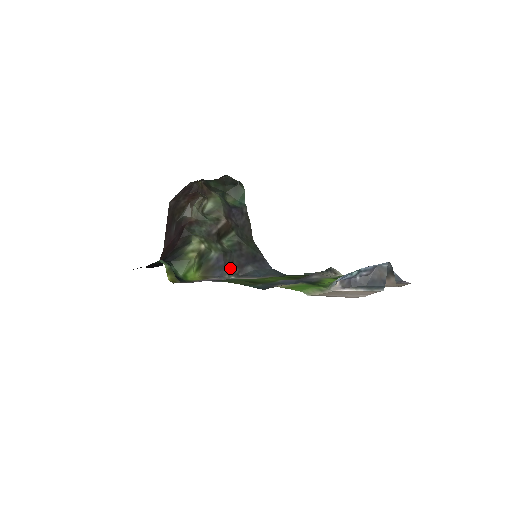
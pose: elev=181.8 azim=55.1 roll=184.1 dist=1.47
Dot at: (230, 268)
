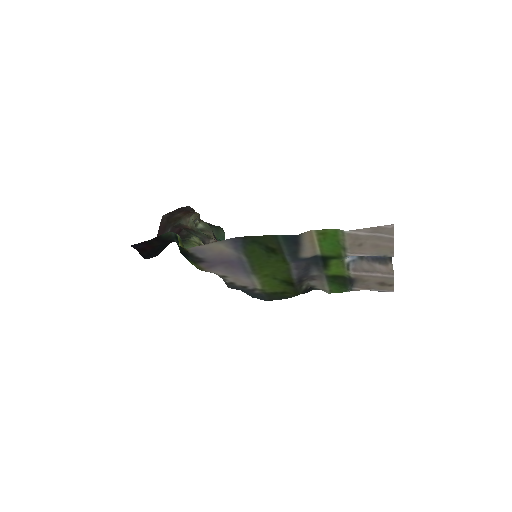
Dot at: occluded
